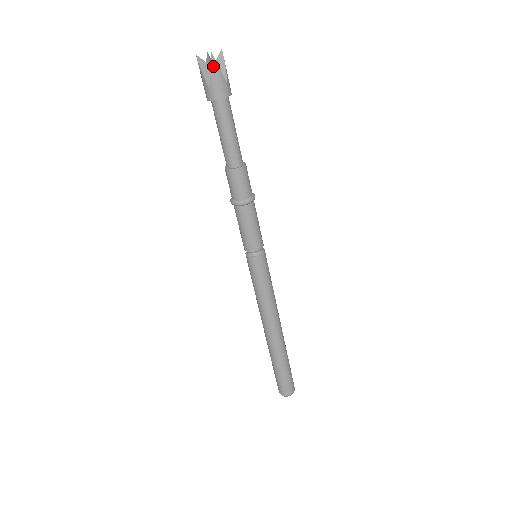
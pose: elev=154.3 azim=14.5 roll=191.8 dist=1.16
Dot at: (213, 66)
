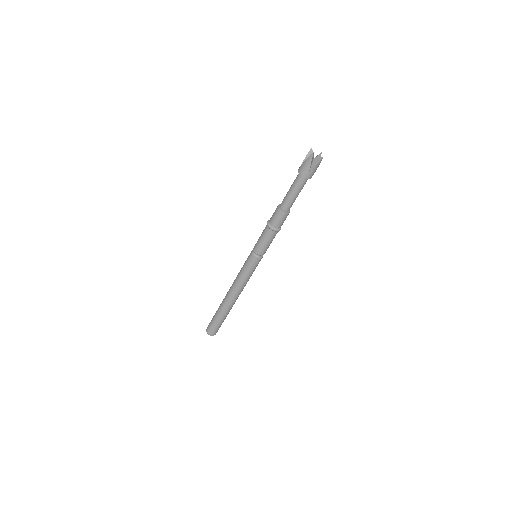
Dot at: (319, 163)
